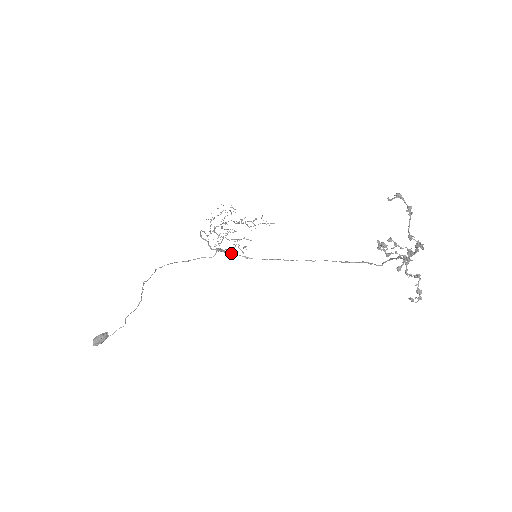
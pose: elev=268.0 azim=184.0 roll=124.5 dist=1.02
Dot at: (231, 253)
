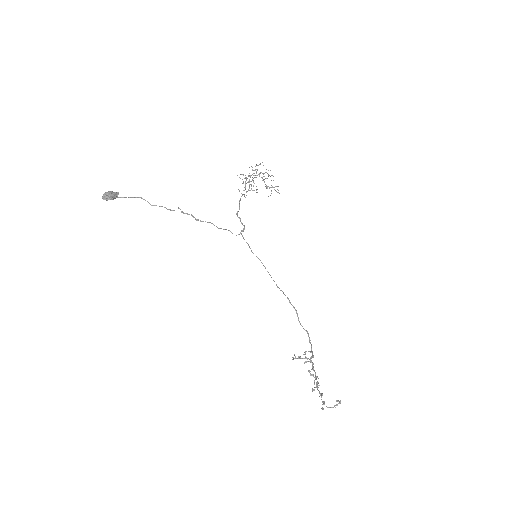
Dot at: occluded
